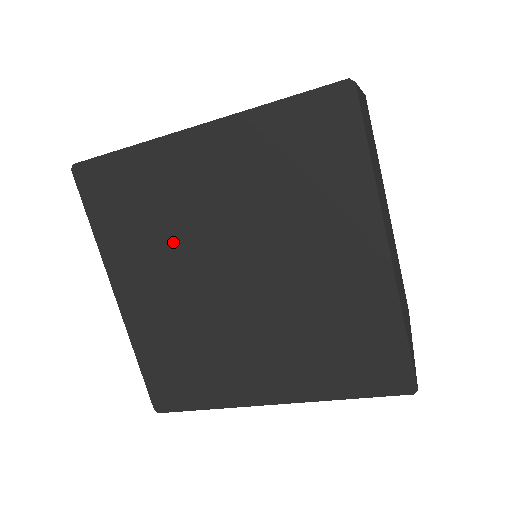
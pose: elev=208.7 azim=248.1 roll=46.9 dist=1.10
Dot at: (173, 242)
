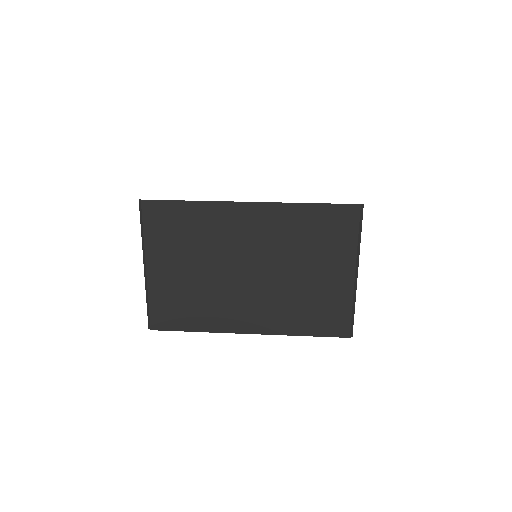
Dot at: occluded
